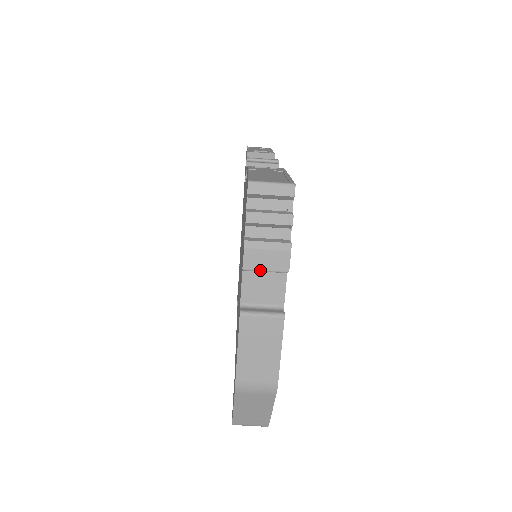
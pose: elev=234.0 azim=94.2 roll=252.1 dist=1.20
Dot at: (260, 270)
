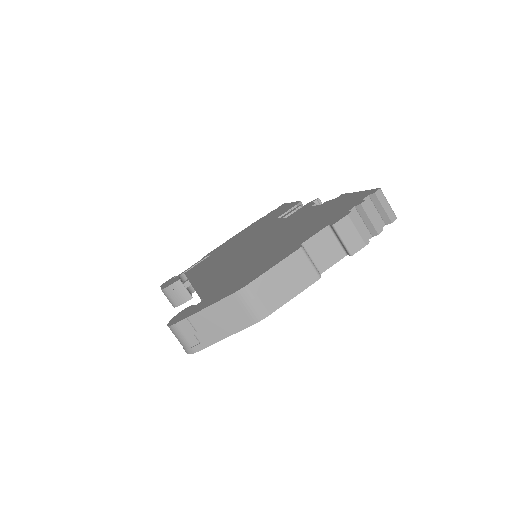
Dot at: (341, 236)
